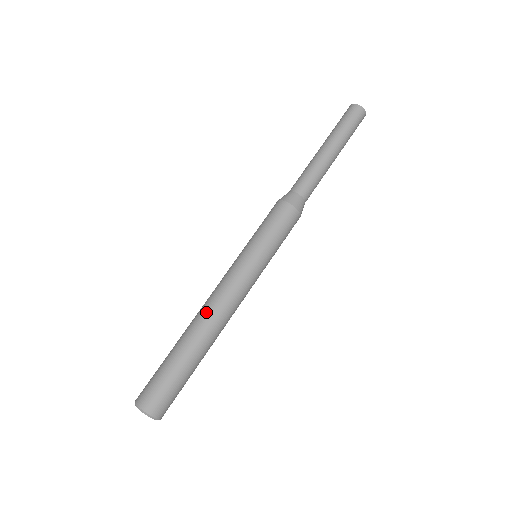
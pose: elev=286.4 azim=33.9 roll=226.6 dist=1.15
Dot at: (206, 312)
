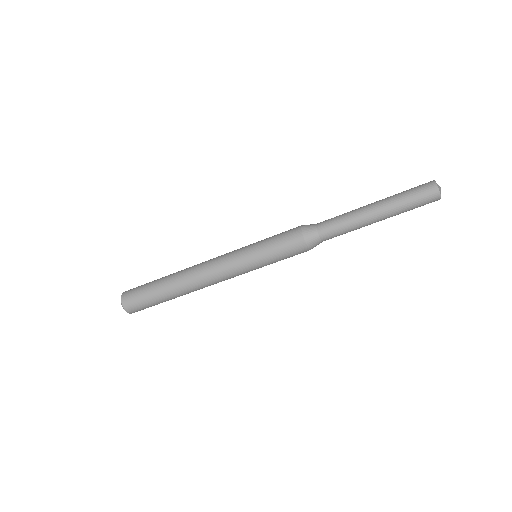
Dot at: (193, 275)
